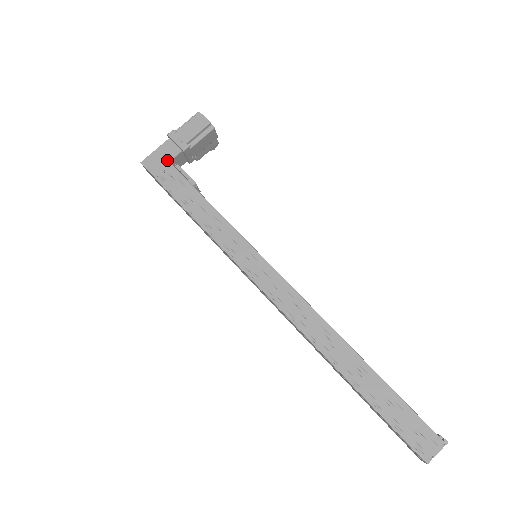
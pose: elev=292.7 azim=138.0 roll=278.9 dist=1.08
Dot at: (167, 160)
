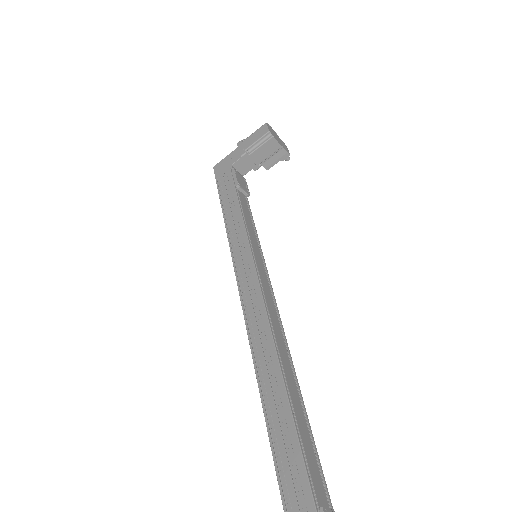
Dot at: (229, 165)
